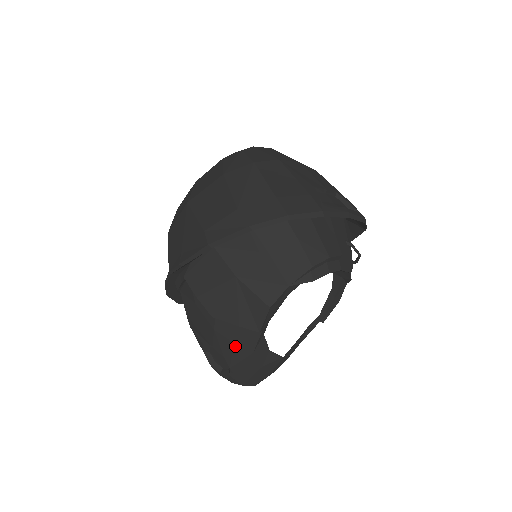
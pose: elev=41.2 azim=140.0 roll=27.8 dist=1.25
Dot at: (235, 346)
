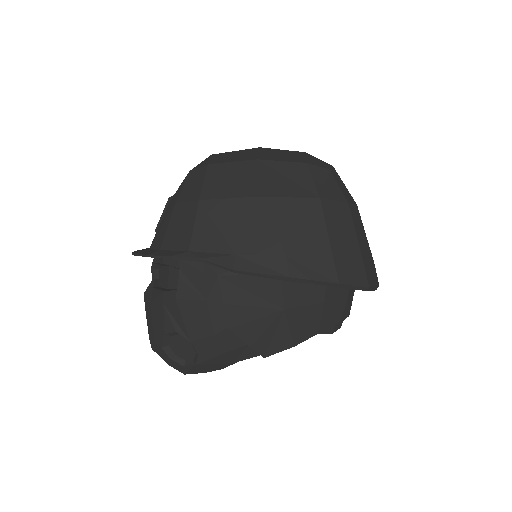
Dot at: (223, 354)
